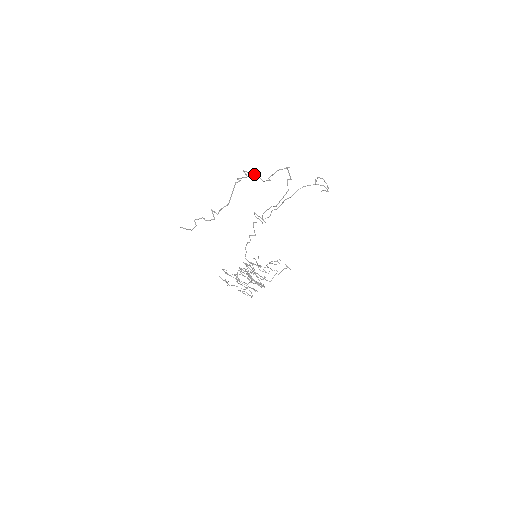
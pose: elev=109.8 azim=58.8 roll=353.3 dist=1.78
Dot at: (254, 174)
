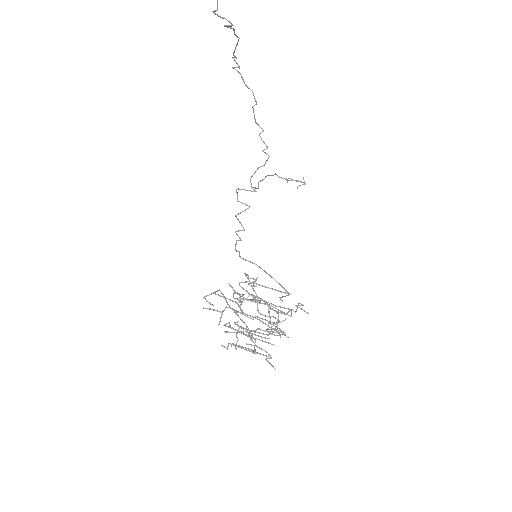
Dot at: (242, 79)
